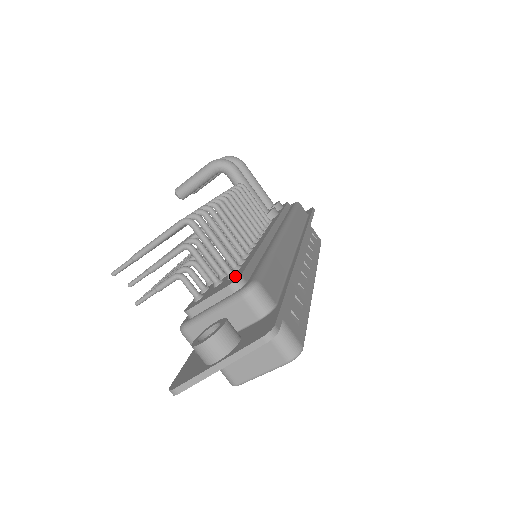
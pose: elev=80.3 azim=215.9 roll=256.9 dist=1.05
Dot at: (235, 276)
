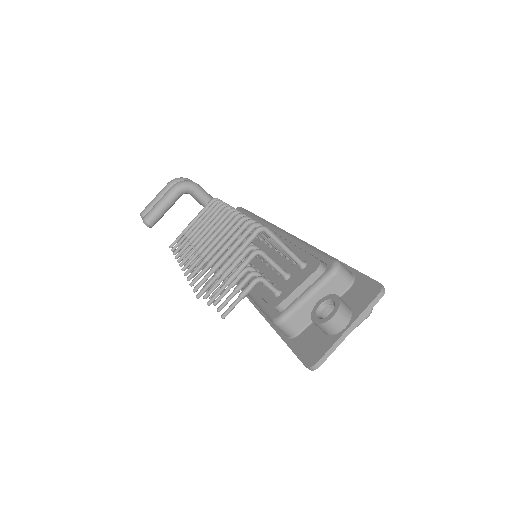
Dot at: (309, 263)
